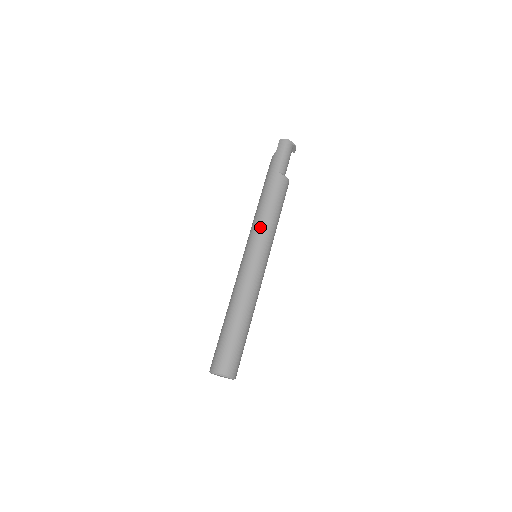
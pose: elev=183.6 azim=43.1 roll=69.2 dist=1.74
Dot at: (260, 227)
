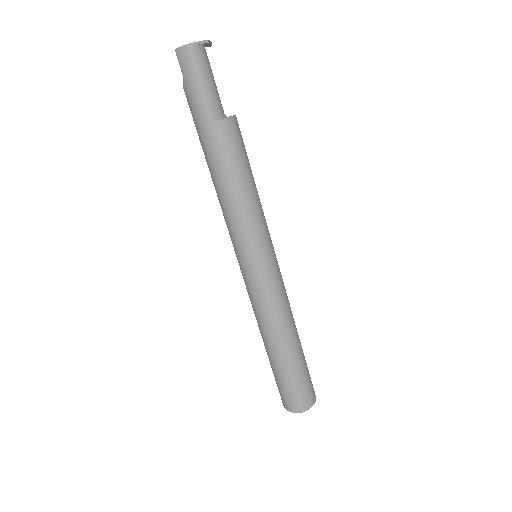
Dot at: (238, 225)
